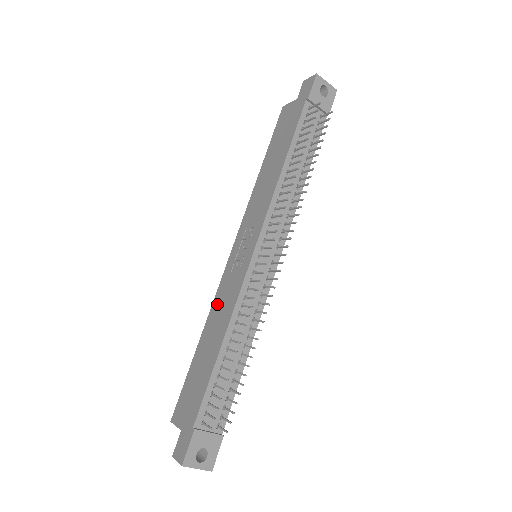
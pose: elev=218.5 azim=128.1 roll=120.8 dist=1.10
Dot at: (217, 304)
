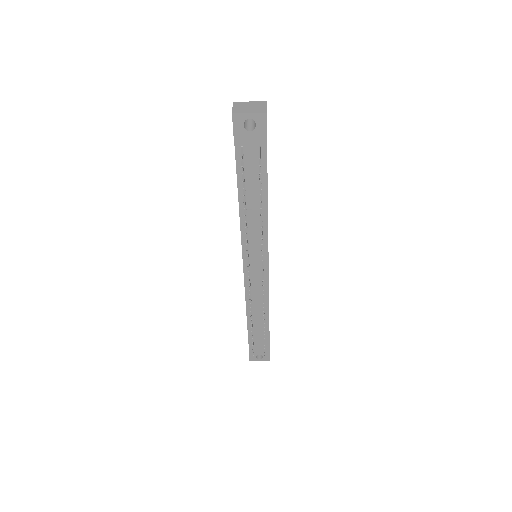
Dot at: occluded
